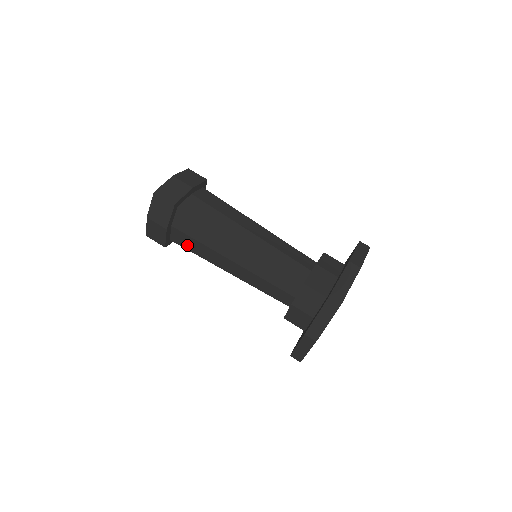
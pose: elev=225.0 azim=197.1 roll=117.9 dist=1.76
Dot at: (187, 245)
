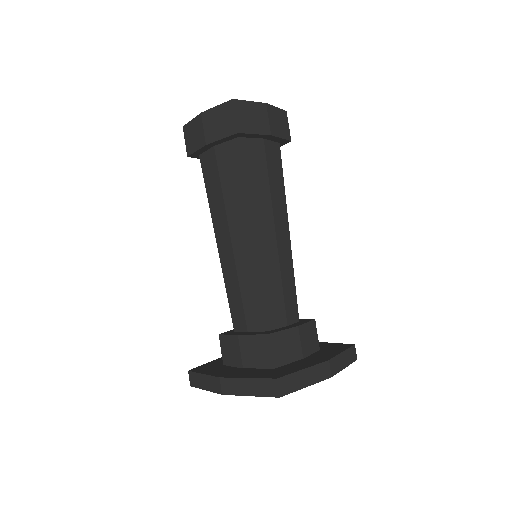
Dot at: (209, 178)
